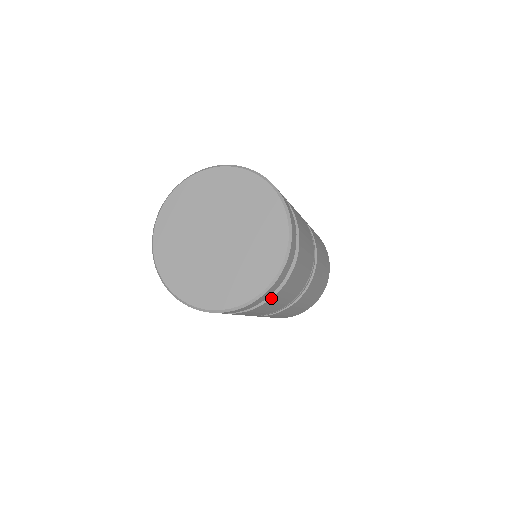
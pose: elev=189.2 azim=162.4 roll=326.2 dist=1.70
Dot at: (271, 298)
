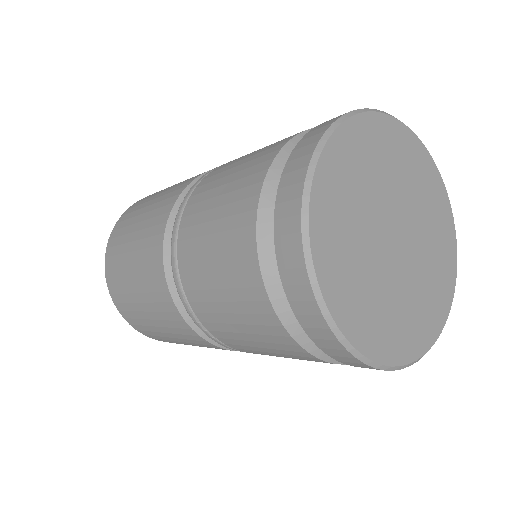
Dot at: occluded
